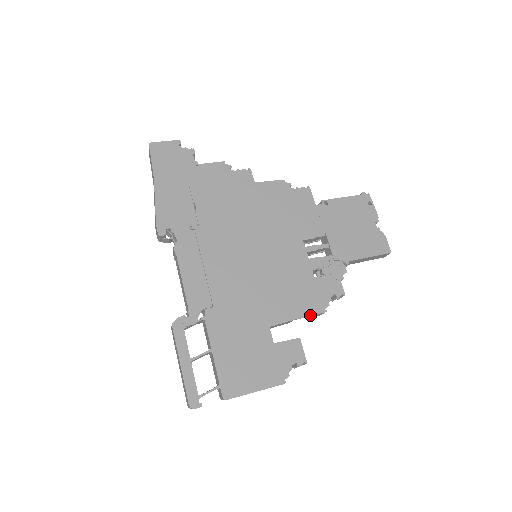
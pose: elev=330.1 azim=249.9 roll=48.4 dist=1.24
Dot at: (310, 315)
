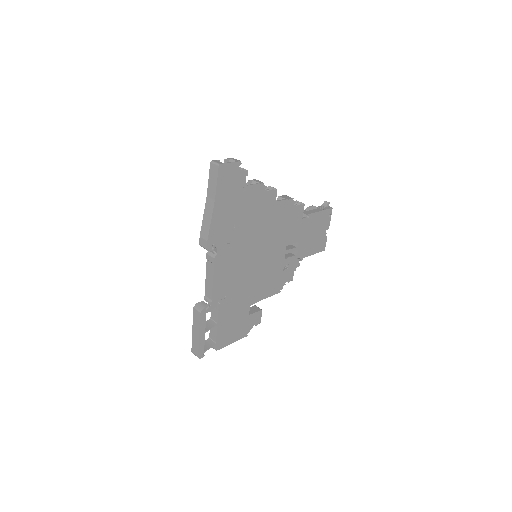
Dot at: (272, 295)
